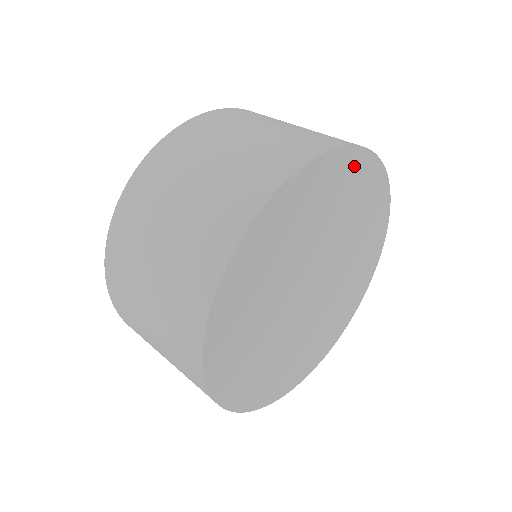
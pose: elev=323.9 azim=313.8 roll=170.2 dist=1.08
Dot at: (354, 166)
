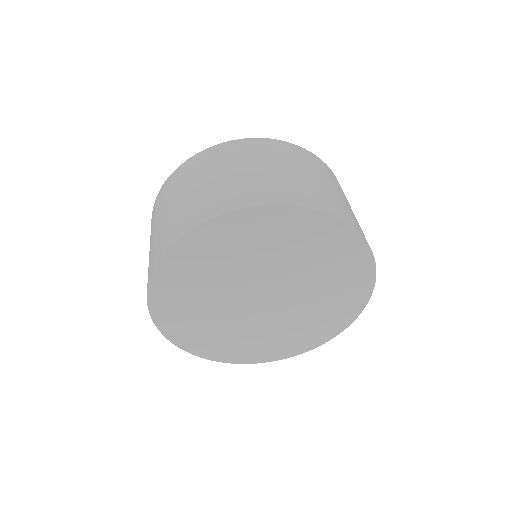
Dot at: (214, 233)
